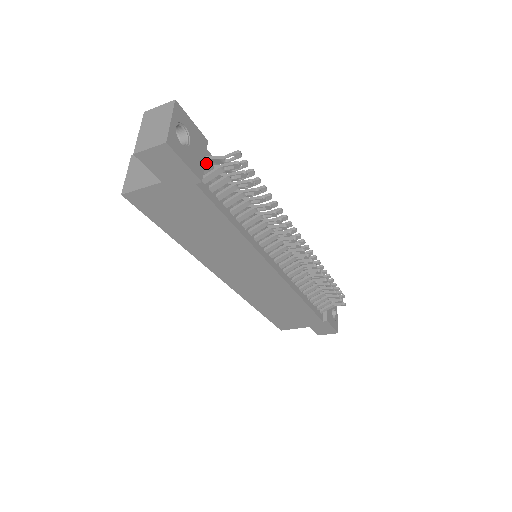
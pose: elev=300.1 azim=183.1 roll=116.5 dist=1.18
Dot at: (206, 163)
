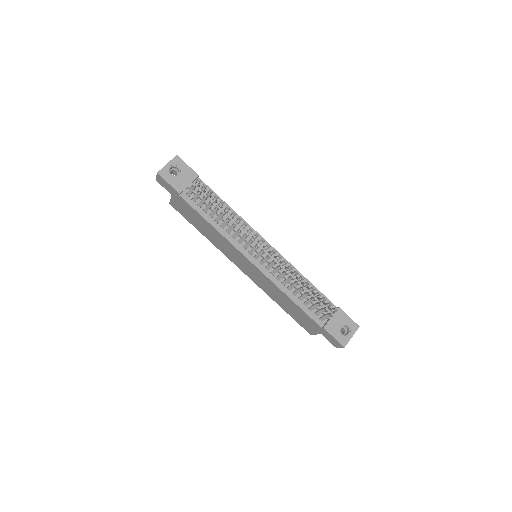
Dot at: (190, 186)
